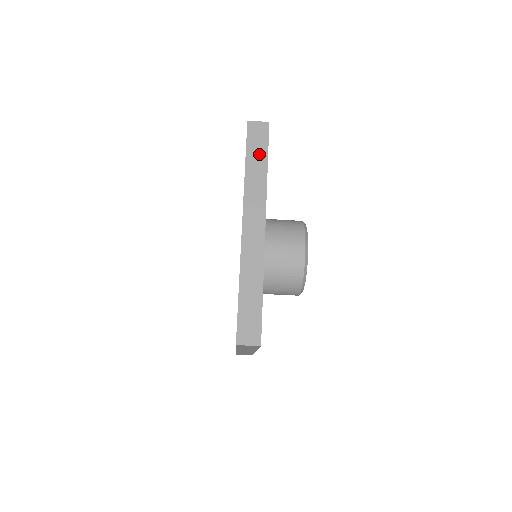
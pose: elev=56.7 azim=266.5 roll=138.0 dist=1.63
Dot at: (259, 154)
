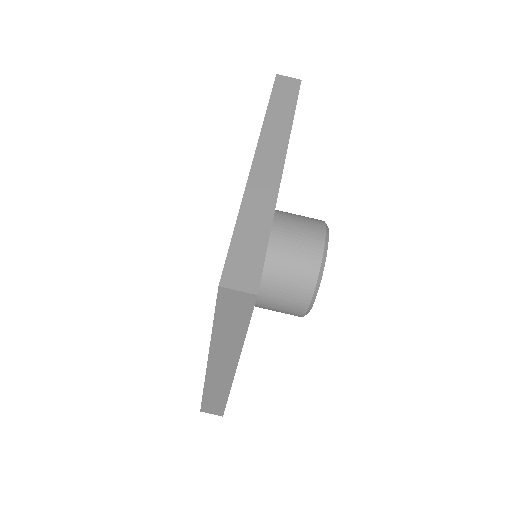
Dot at: (286, 101)
